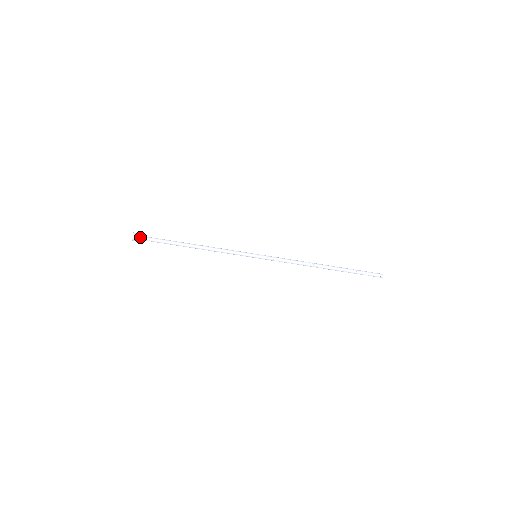
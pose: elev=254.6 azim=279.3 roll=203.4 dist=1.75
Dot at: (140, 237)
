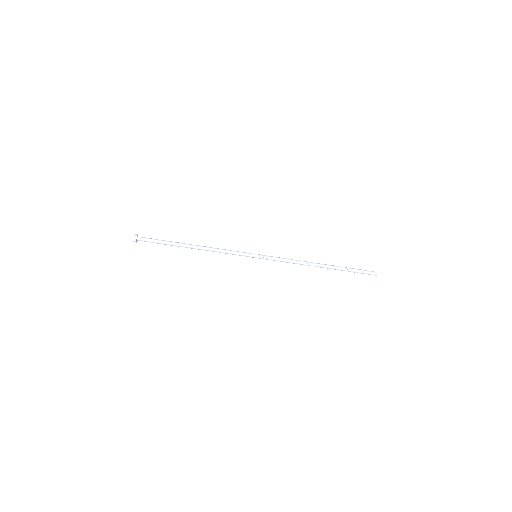
Dot at: (141, 240)
